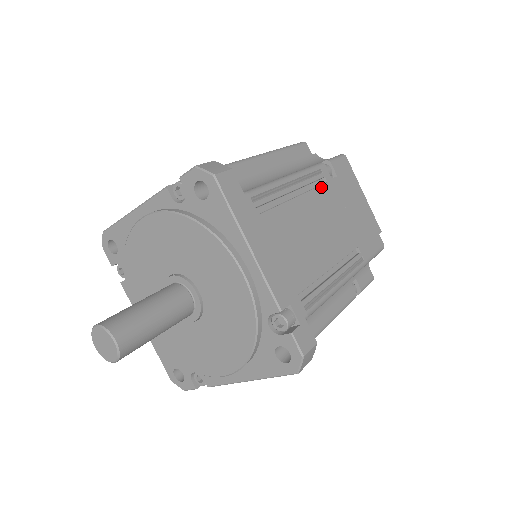
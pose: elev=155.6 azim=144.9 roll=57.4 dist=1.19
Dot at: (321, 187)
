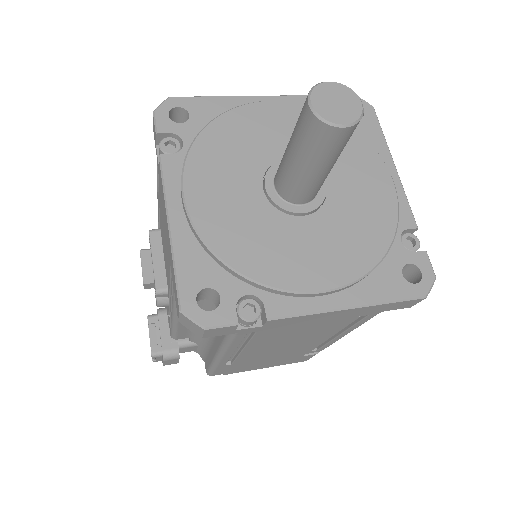
Dot at: occluded
